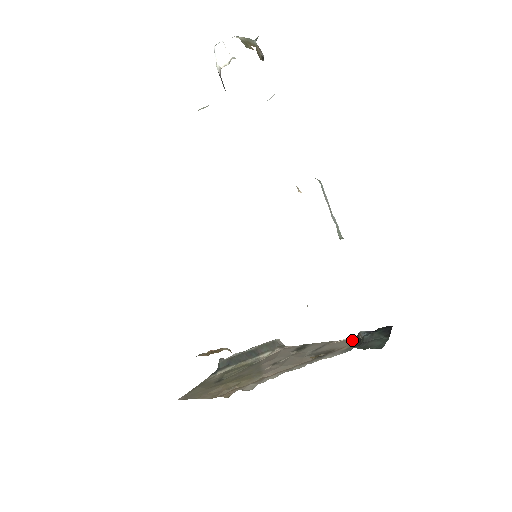
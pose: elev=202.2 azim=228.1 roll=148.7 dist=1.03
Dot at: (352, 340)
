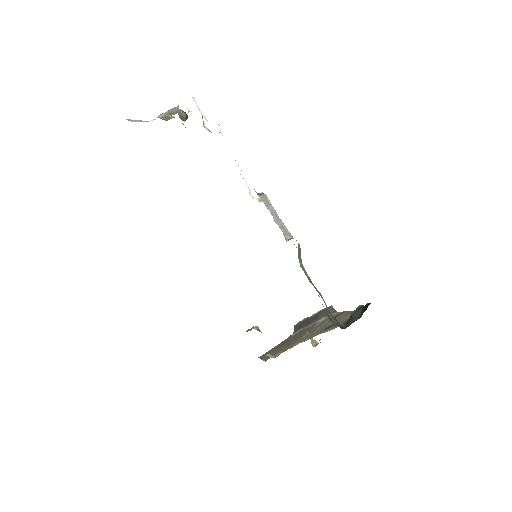
Dot at: occluded
